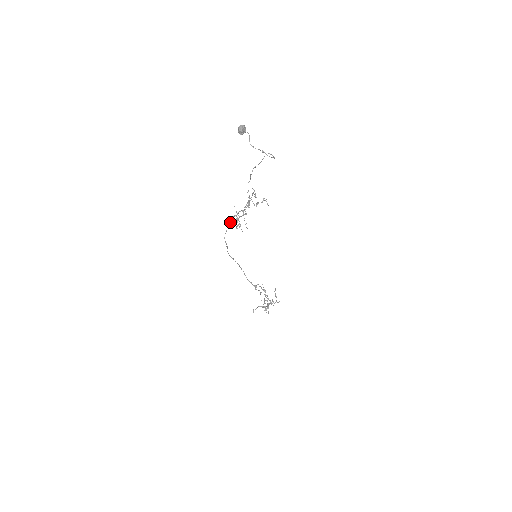
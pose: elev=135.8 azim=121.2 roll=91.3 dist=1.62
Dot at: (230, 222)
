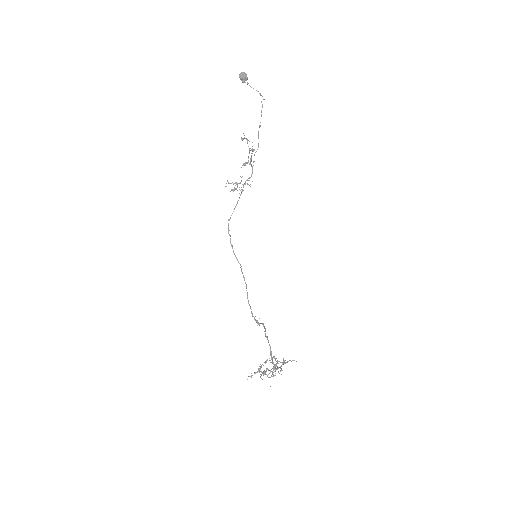
Dot at: occluded
